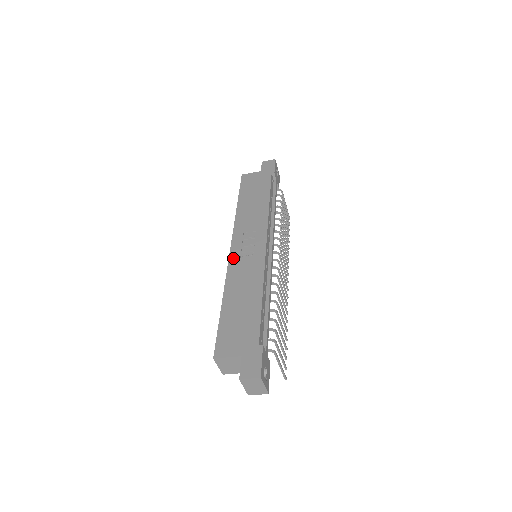
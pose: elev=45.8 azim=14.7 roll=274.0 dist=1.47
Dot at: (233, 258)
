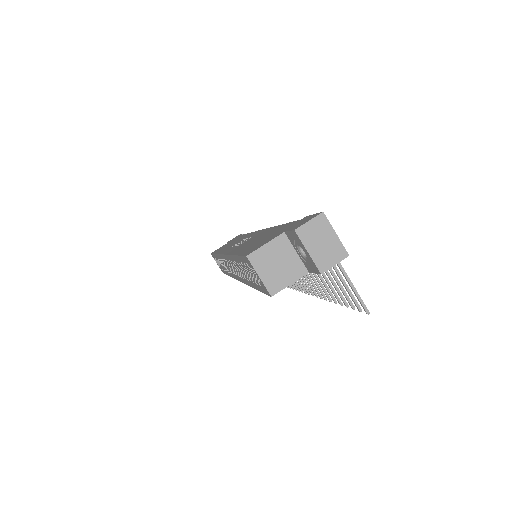
Dot at: (229, 251)
